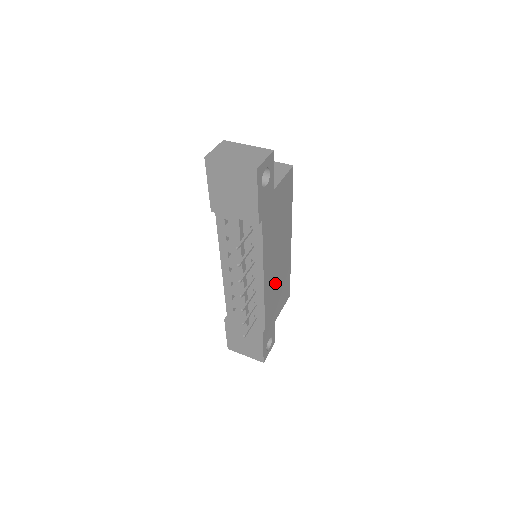
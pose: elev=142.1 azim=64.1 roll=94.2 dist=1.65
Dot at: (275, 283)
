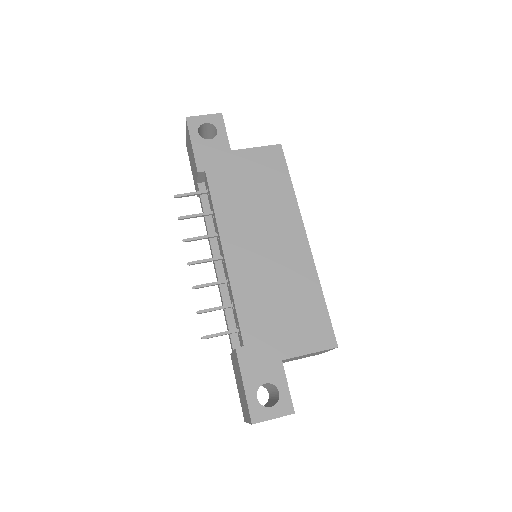
Dot at: (266, 282)
